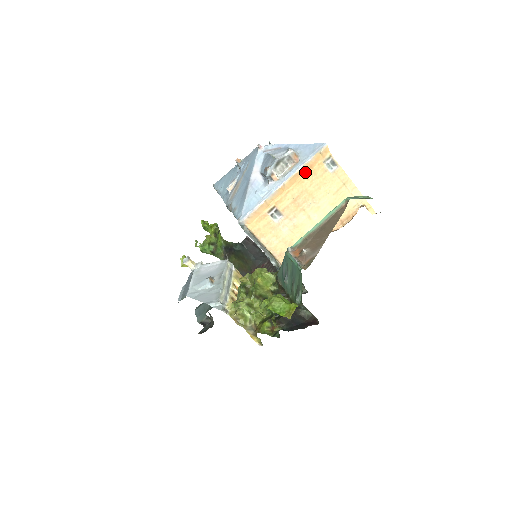
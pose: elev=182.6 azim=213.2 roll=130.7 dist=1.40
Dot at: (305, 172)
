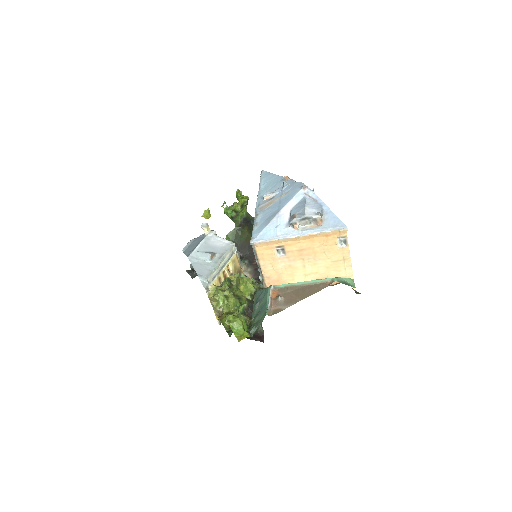
Dot at: (320, 237)
